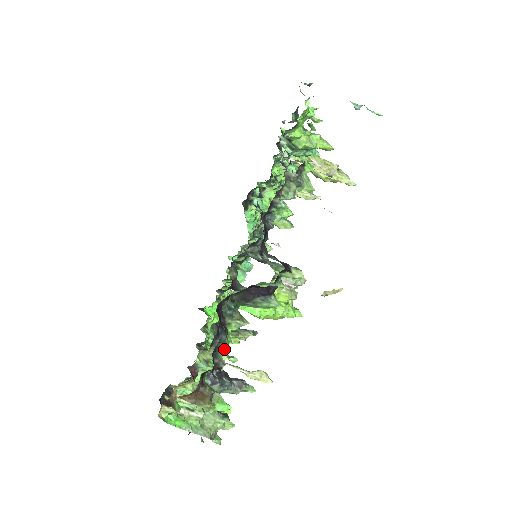
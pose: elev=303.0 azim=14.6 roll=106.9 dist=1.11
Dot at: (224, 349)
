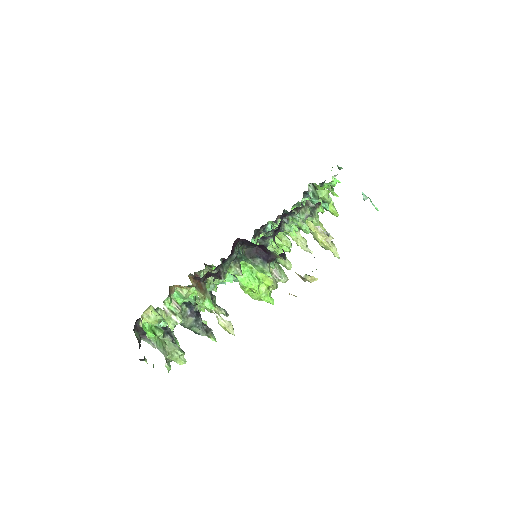
Dot at: occluded
